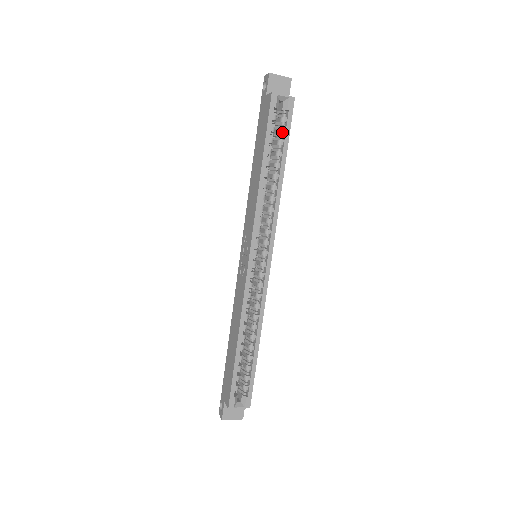
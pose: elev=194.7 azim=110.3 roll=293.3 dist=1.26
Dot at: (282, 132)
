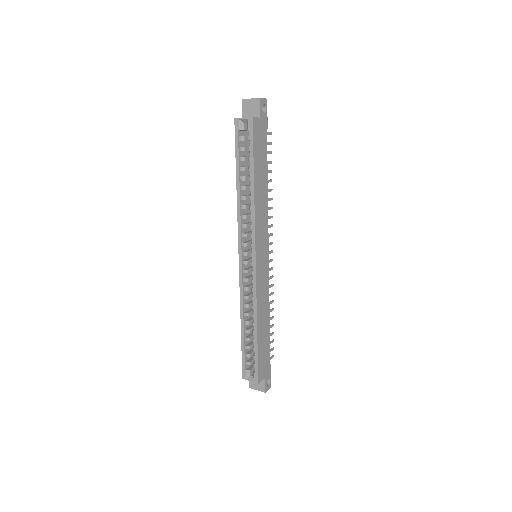
Dot at: (249, 149)
